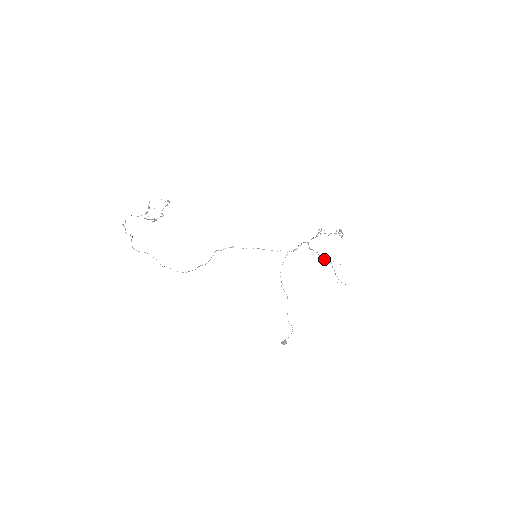
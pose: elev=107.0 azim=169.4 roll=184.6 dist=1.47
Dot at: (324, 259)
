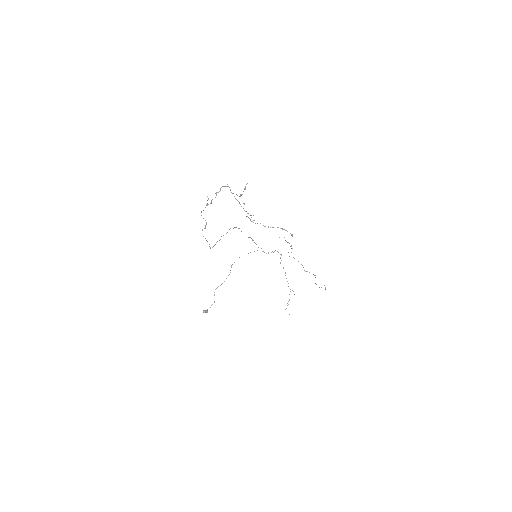
Dot at: occluded
